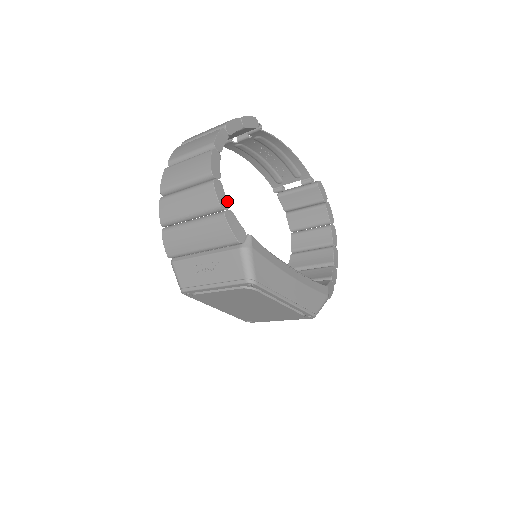
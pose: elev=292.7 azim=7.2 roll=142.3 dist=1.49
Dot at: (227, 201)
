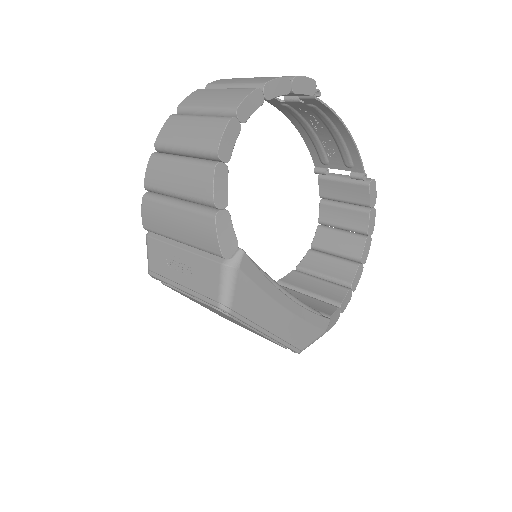
Dot at: (227, 196)
